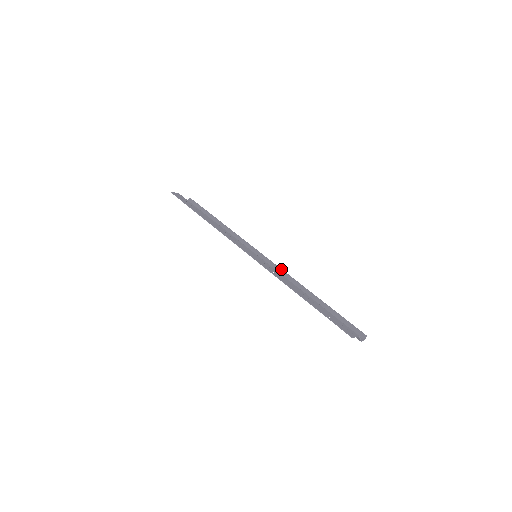
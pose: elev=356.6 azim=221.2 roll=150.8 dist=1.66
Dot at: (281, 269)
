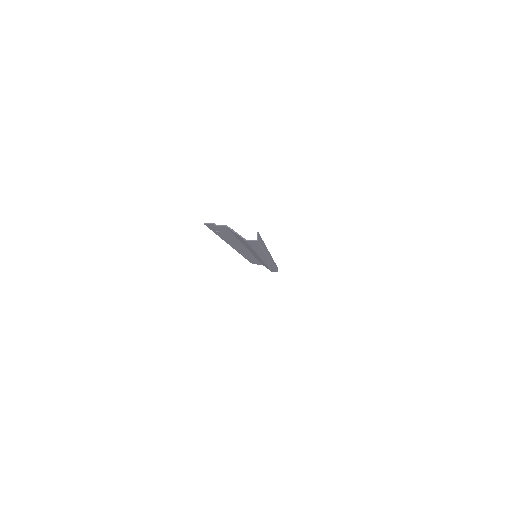
Dot at: (269, 253)
